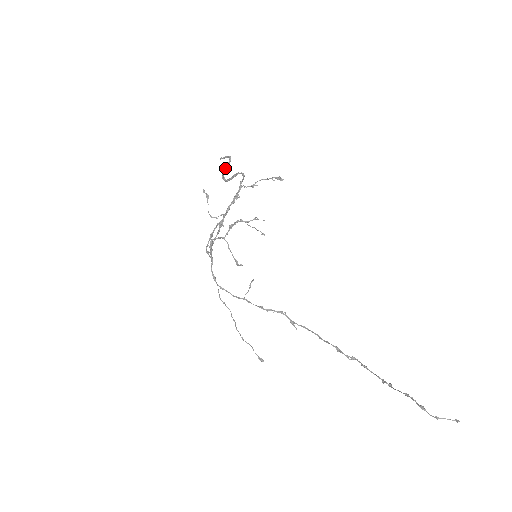
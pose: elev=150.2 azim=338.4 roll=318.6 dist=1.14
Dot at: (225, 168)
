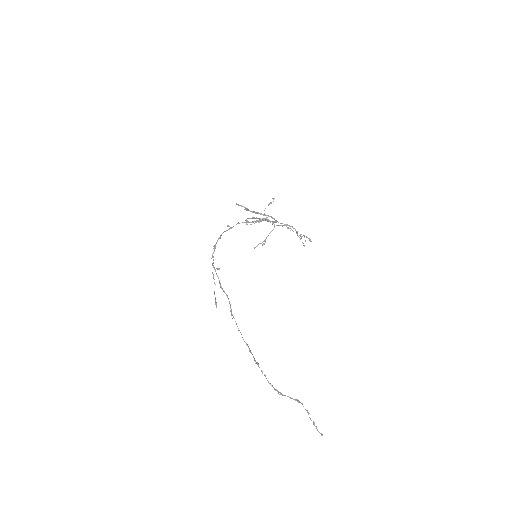
Dot at: occluded
